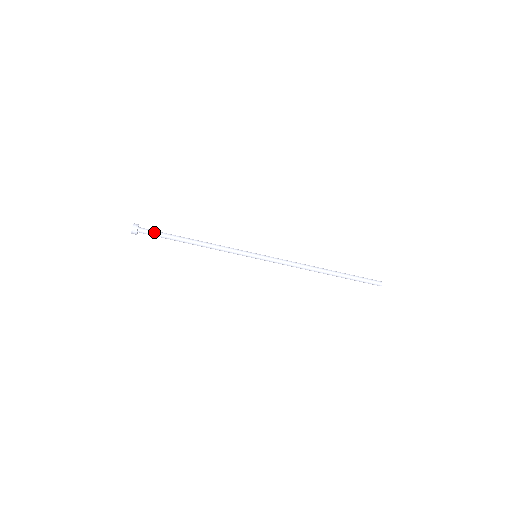
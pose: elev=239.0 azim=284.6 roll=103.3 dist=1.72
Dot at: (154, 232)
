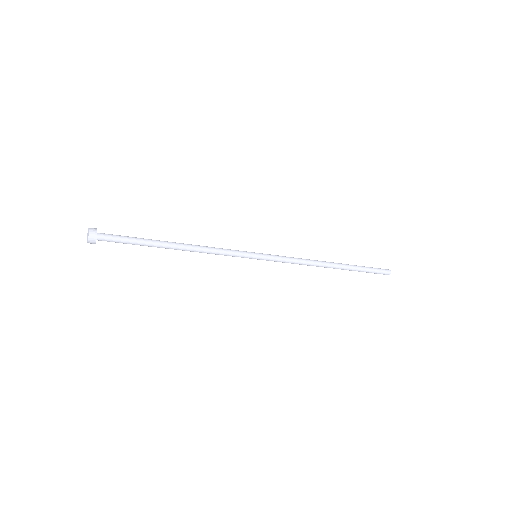
Dot at: (121, 237)
